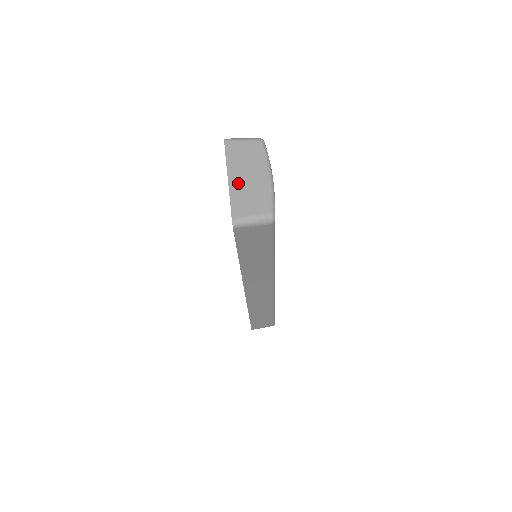
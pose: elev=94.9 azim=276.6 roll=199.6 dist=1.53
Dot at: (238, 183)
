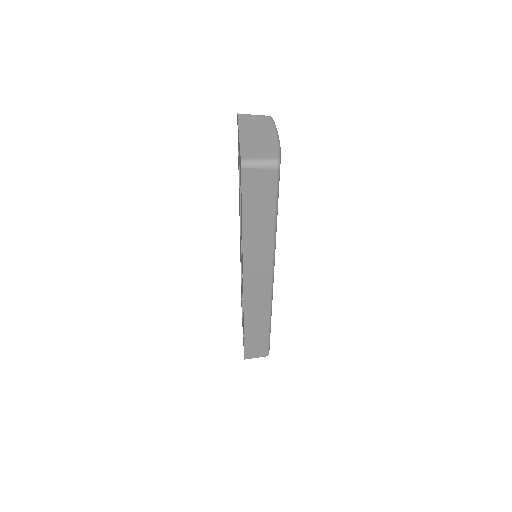
Dot at: (248, 138)
